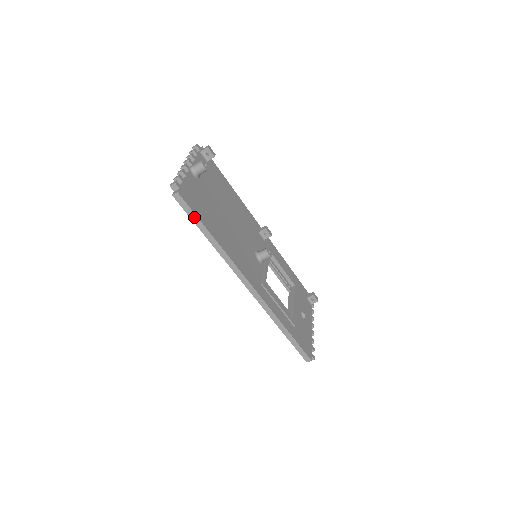
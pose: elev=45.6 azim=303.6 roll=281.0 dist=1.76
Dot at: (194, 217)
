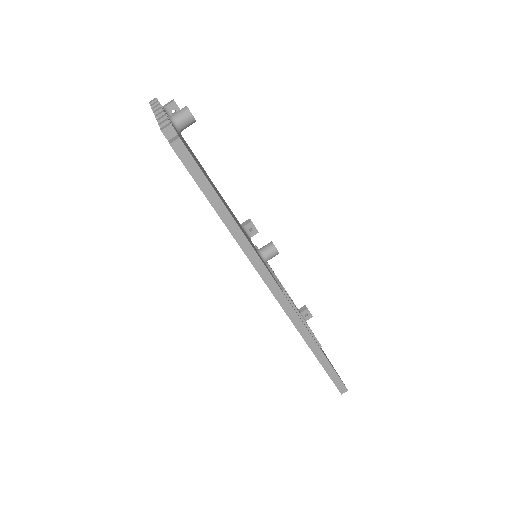
Dot at: (203, 182)
